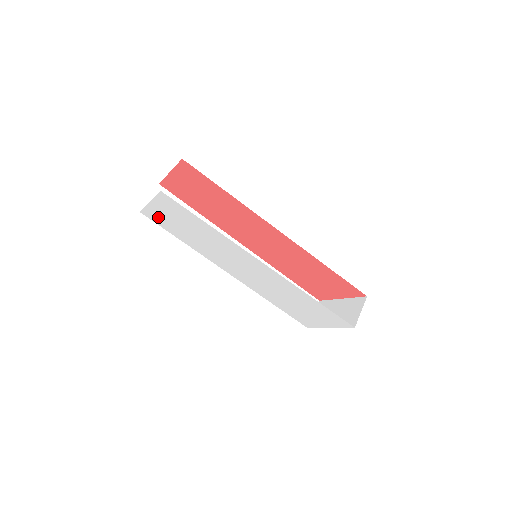
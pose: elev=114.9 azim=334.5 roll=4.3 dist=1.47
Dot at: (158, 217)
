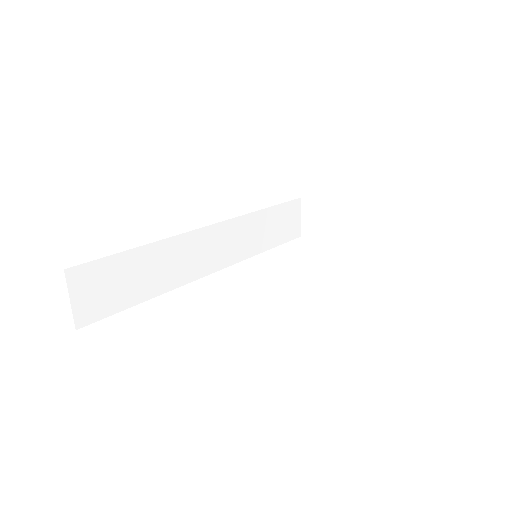
Dot at: occluded
